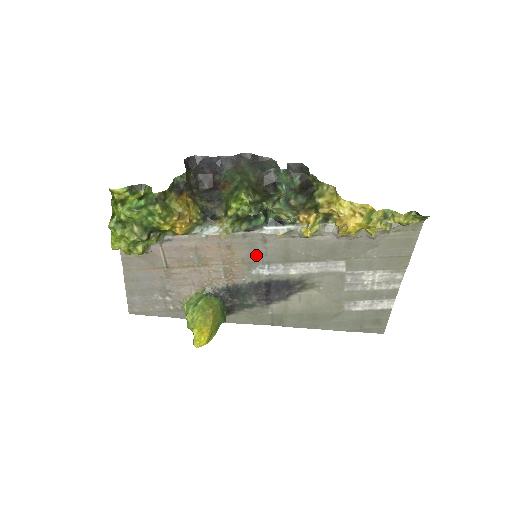
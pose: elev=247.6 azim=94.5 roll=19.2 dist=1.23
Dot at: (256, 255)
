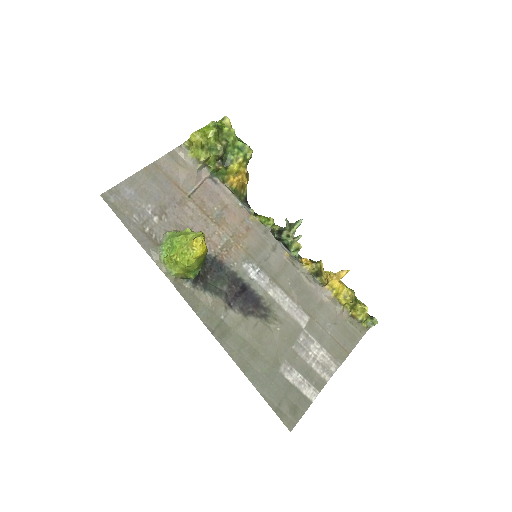
Dot at: (259, 253)
